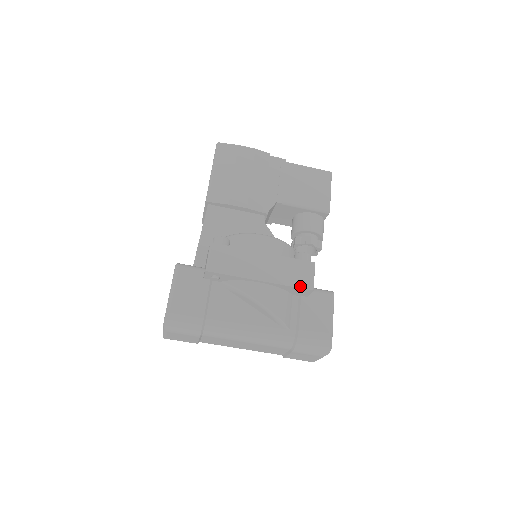
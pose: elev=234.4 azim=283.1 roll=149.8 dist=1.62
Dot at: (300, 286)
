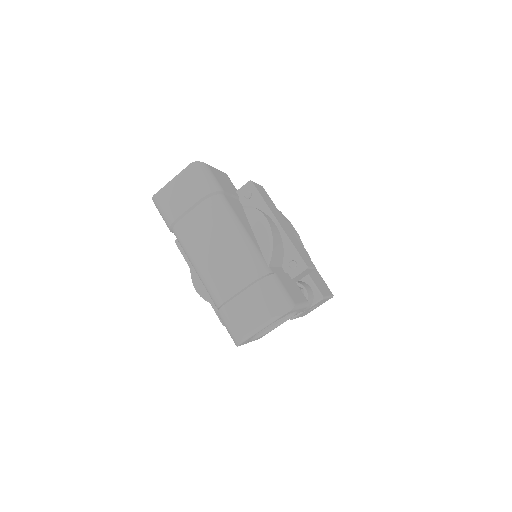
Dot at: (301, 255)
